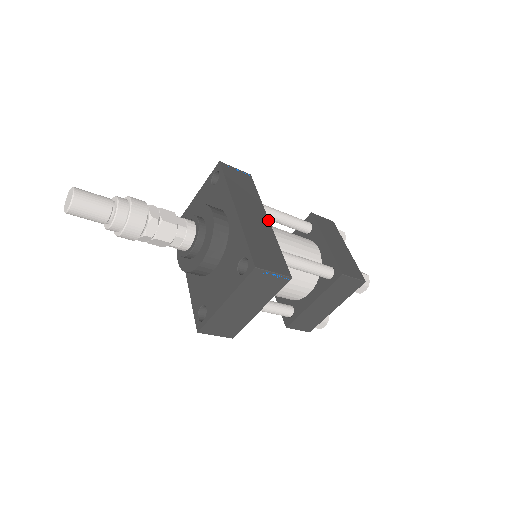
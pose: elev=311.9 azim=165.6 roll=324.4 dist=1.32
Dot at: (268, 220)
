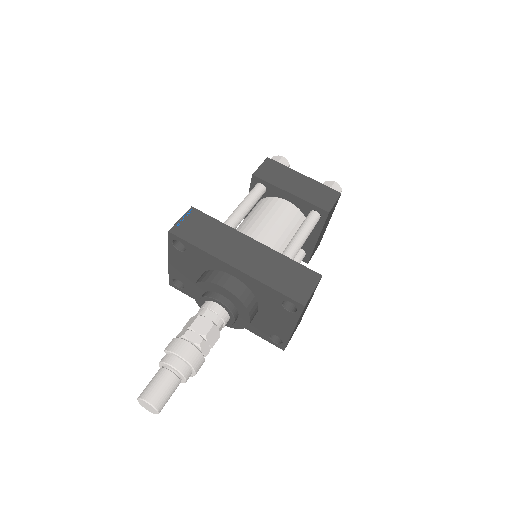
Dot at: (254, 241)
